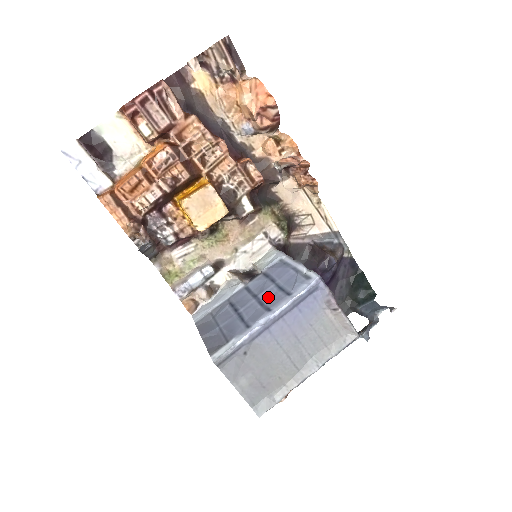
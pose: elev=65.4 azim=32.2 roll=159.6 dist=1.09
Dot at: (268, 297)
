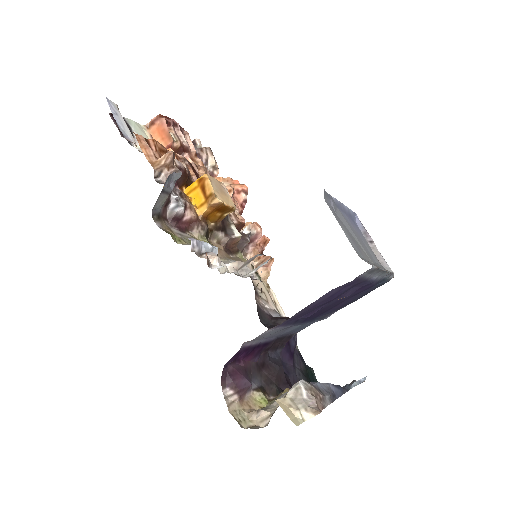
Dot at: occluded
